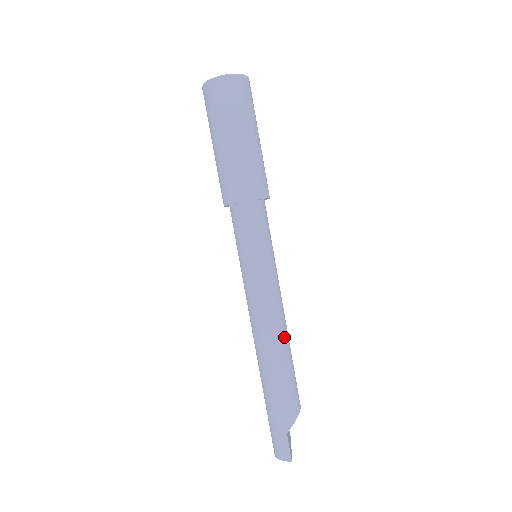
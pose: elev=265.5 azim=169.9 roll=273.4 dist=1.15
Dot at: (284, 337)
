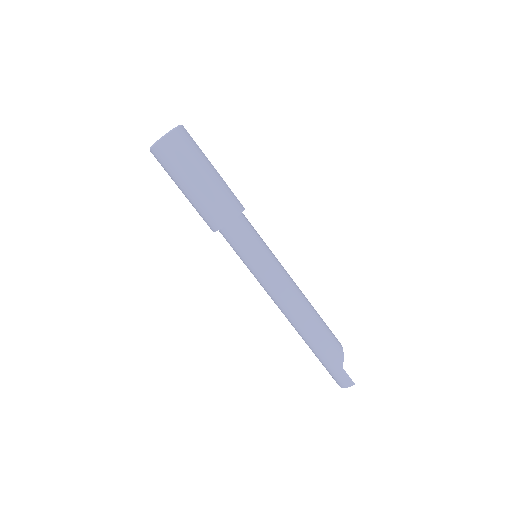
Dot at: (307, 303)
